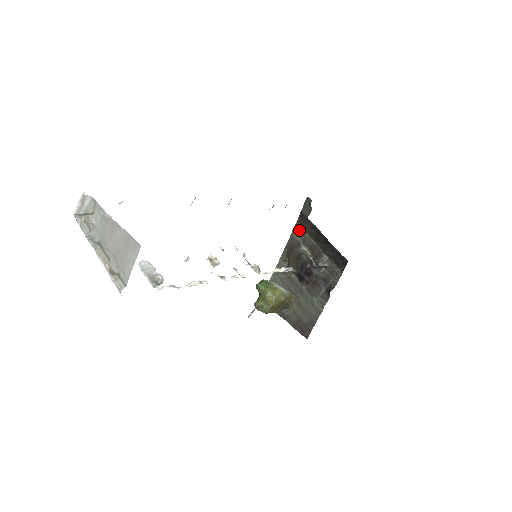
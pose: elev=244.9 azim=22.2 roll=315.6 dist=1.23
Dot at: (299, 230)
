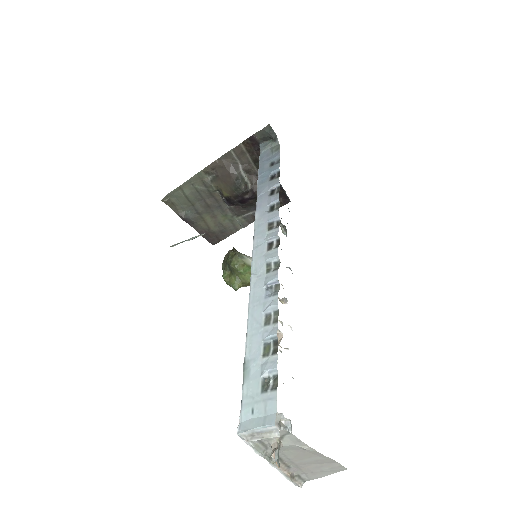
Dot at: (242, 152)
